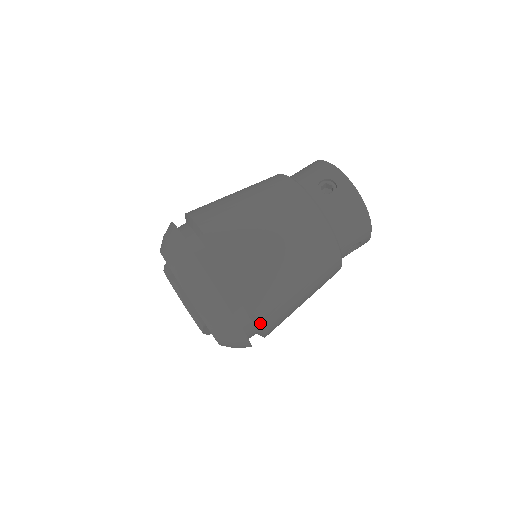
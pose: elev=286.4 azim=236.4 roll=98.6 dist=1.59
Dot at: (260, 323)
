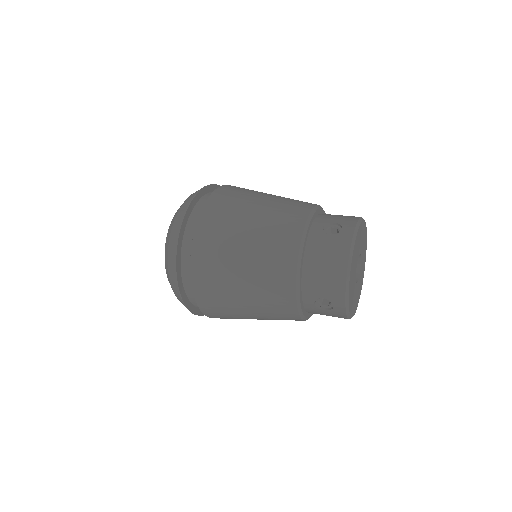
Dot at: (219, 188)
